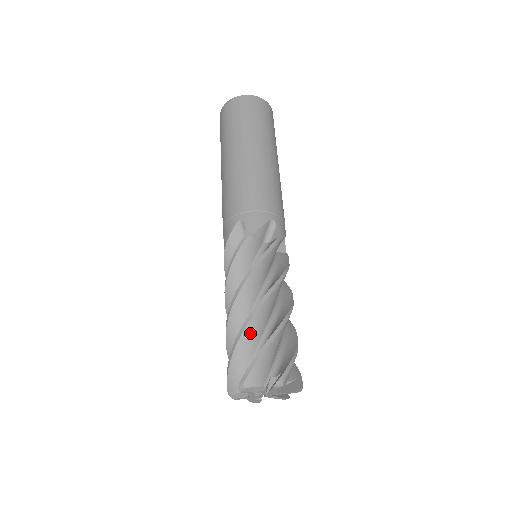
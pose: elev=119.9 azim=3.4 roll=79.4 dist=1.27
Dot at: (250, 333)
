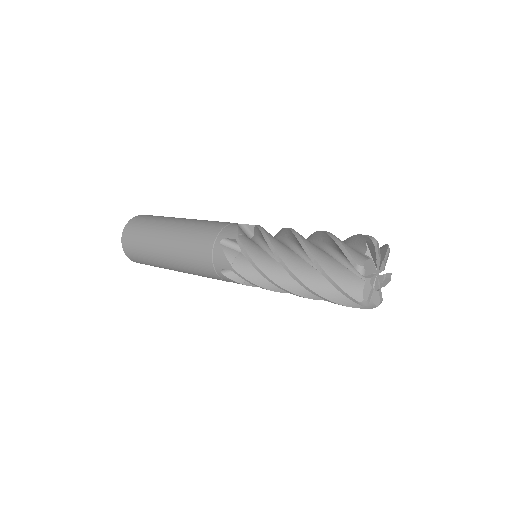
Dot at: (318, 253)
